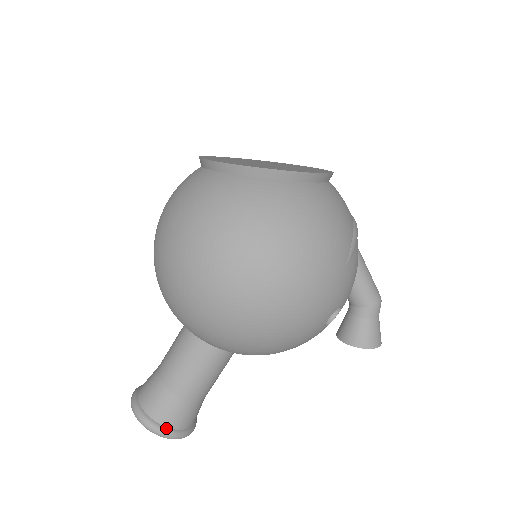
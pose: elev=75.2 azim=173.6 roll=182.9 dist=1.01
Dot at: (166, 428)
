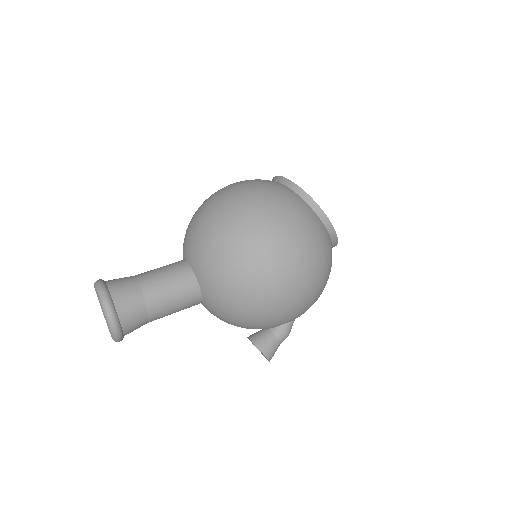
Dot at: (120, 324)
